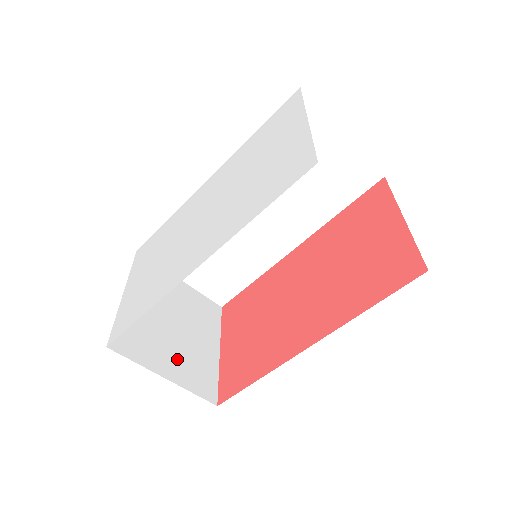
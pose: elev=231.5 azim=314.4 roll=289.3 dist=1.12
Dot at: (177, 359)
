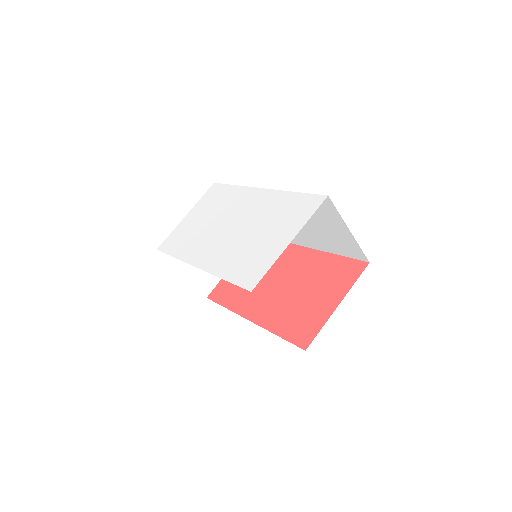
Dot at: occluded
